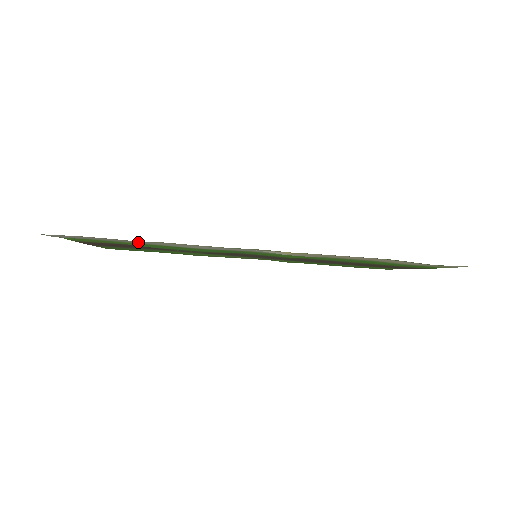
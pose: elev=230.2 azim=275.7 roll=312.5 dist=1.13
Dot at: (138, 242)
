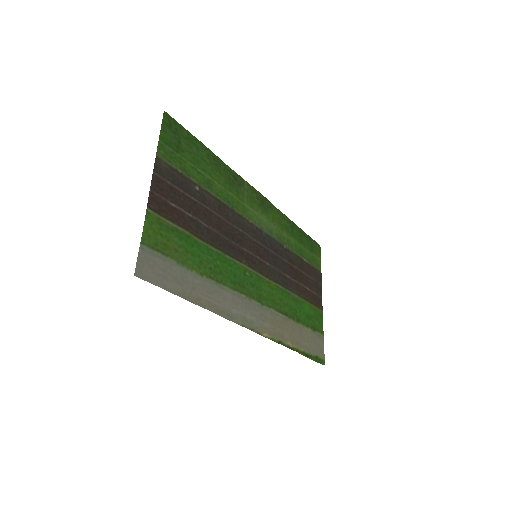
Dot at: (193, 285)
